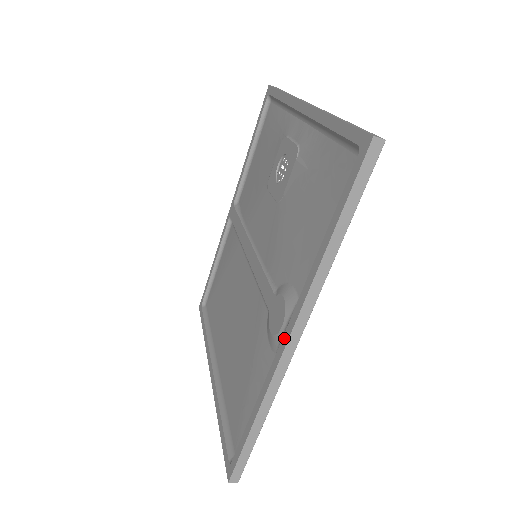
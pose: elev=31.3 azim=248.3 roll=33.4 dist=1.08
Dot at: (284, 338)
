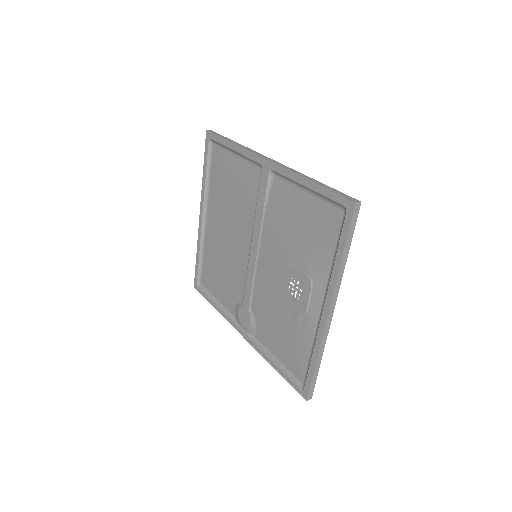
Dot at: (241, 331)
